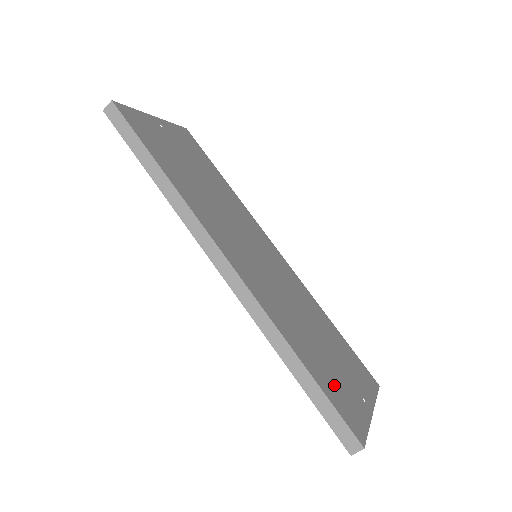
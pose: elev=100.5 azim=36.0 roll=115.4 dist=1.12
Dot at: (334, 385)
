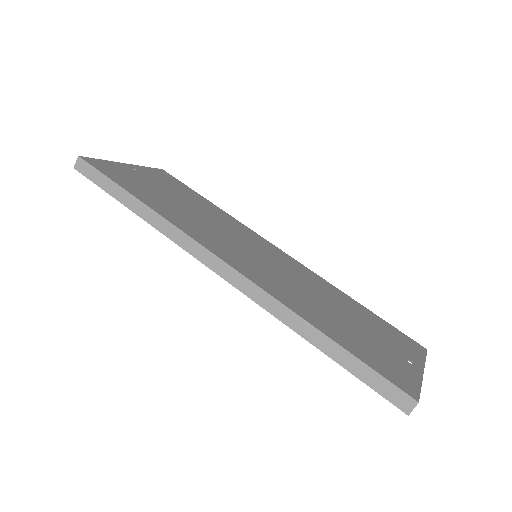
Dot at: (369, 351)
